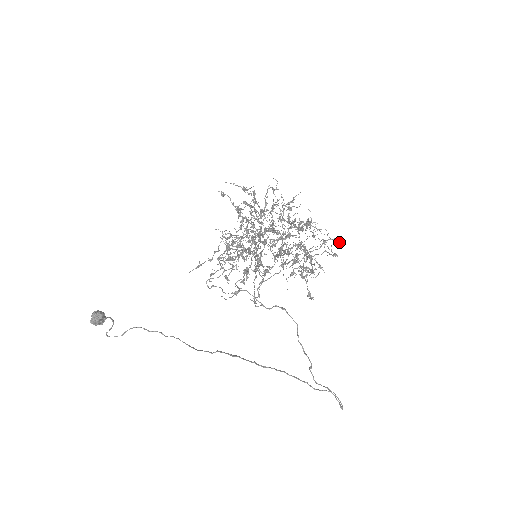
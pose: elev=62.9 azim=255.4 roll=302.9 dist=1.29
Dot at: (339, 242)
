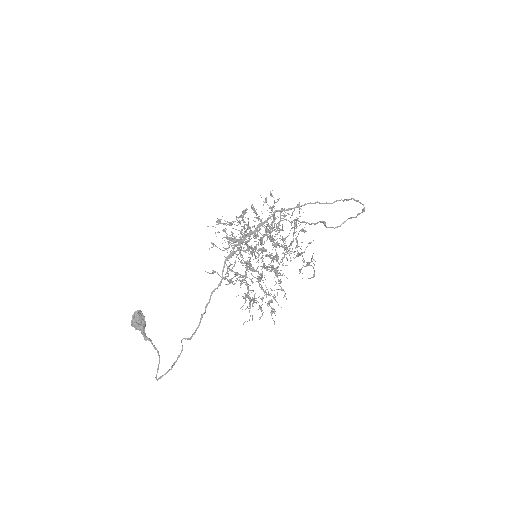
Dot at: occluded
